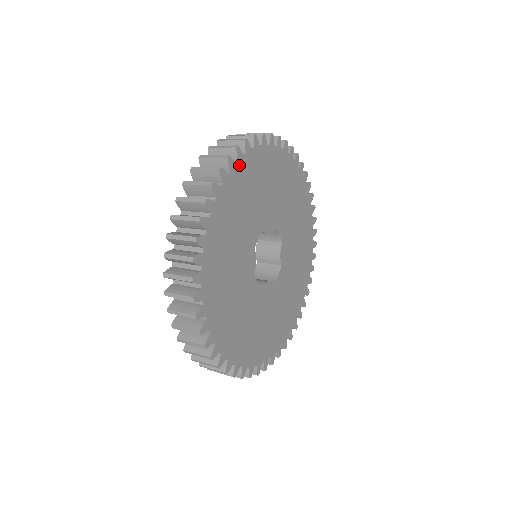
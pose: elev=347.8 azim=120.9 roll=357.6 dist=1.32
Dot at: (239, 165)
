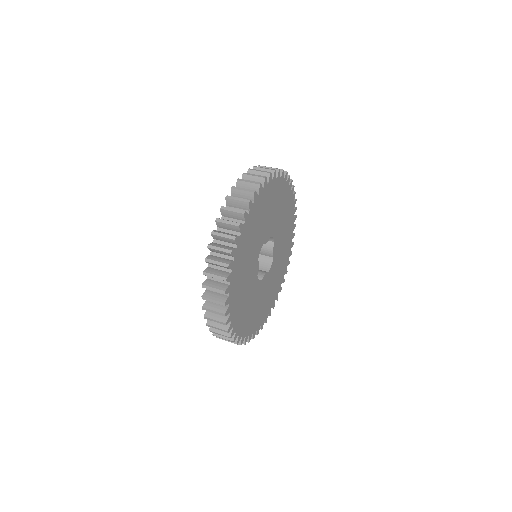
Dot at: (250, 213)
